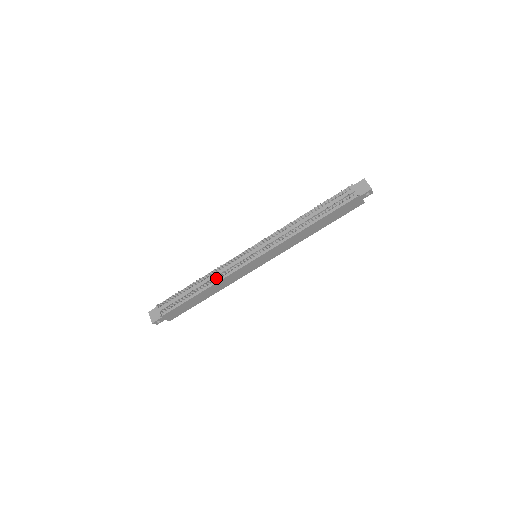
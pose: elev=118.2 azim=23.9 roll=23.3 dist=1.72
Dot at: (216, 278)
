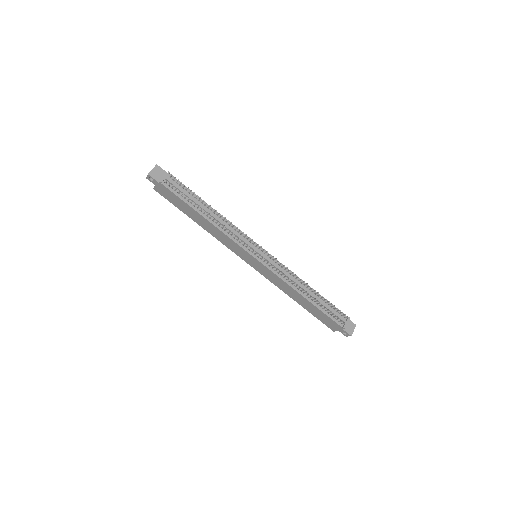
Dot at: (224, 227)
